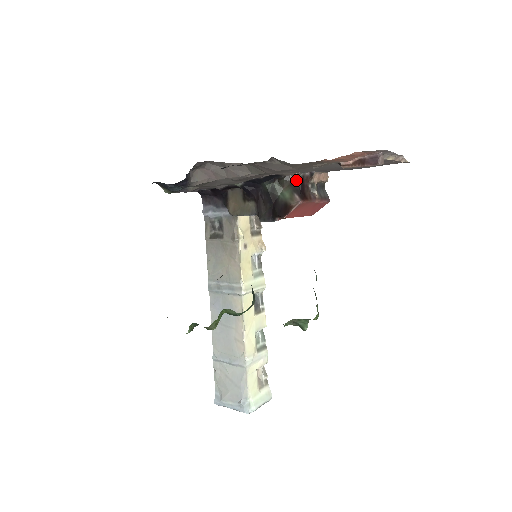
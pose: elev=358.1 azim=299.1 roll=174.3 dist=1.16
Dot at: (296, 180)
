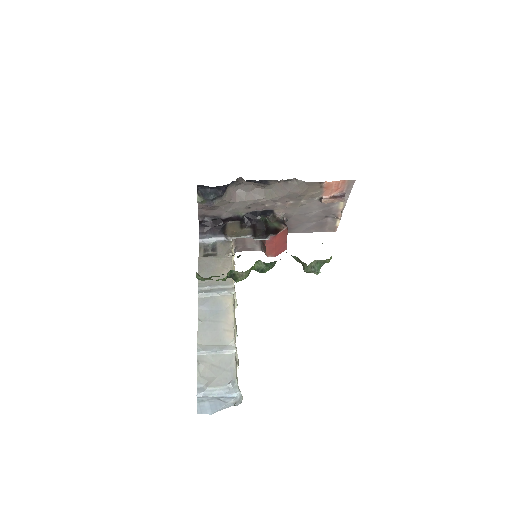
Dot at: (280, 218)
